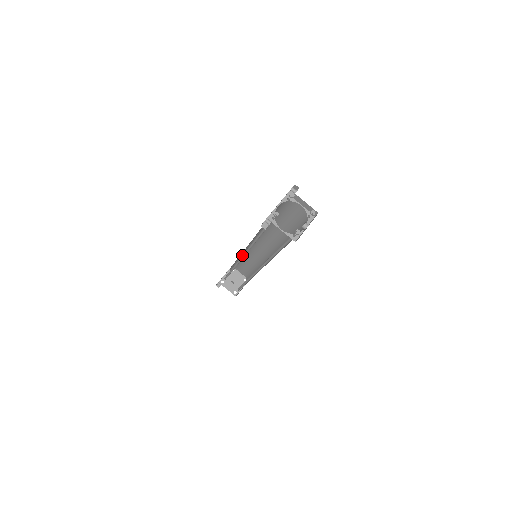
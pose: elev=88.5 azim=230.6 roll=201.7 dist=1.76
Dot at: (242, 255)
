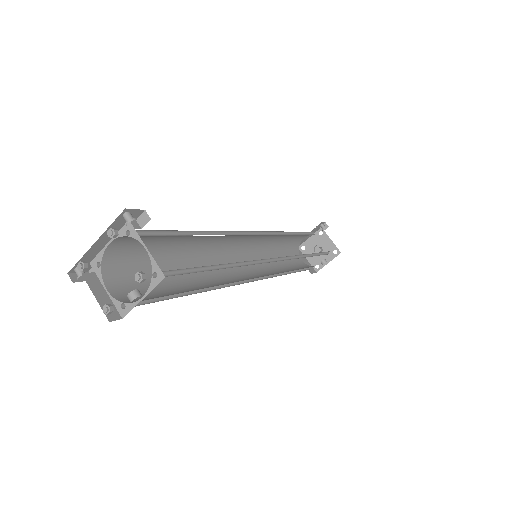
Dot at: (234, 251)
